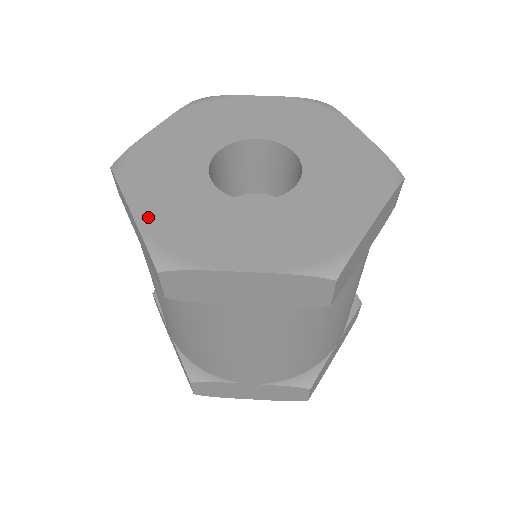
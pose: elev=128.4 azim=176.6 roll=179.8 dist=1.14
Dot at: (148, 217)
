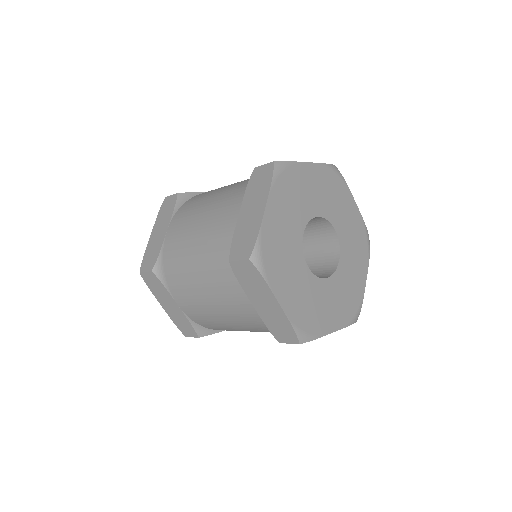
Dot at: (269, 223)
